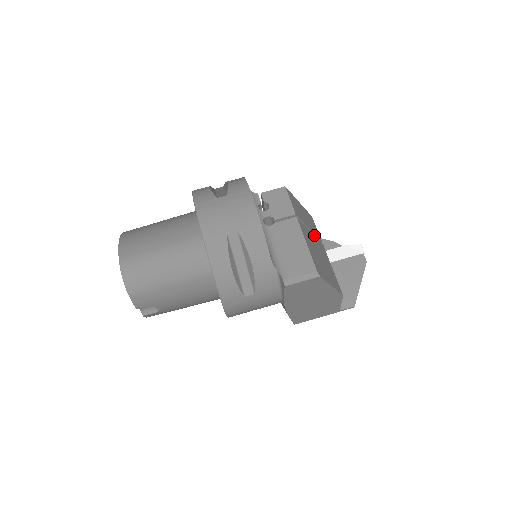
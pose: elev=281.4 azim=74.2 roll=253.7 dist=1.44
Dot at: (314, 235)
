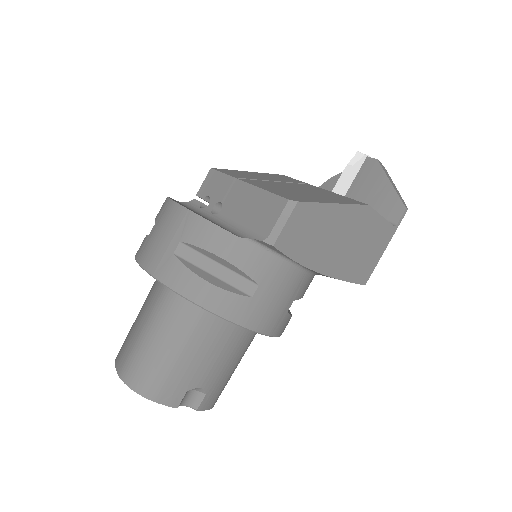
Dot at: (286, 183)
